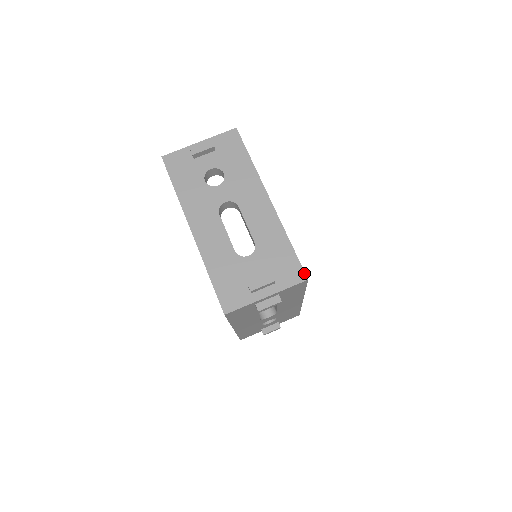
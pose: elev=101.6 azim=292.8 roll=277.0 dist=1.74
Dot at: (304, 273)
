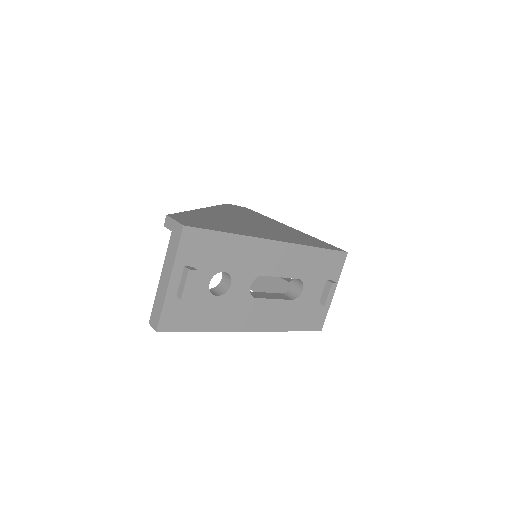
Dot at: (343, 252)
